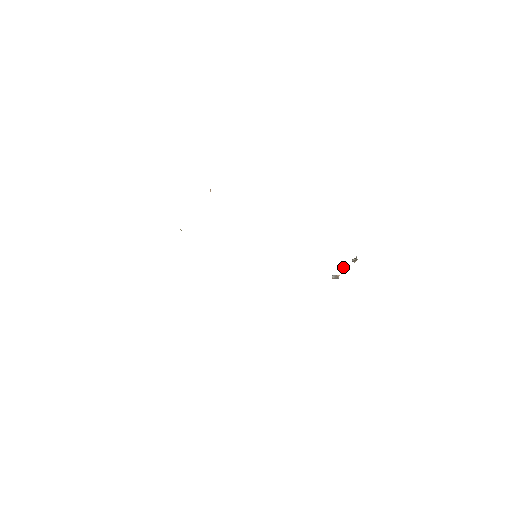
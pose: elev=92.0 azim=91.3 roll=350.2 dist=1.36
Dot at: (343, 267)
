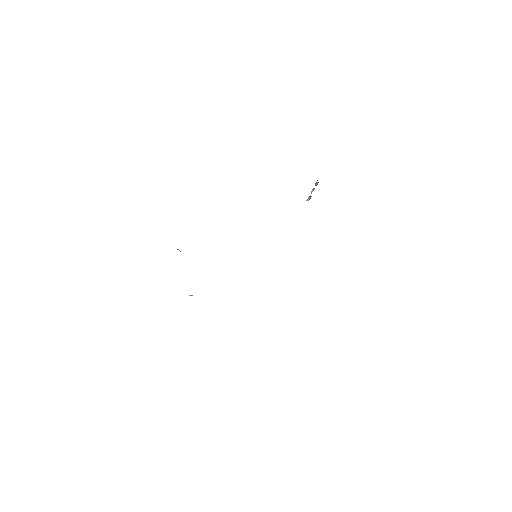
Dot at: occluded
